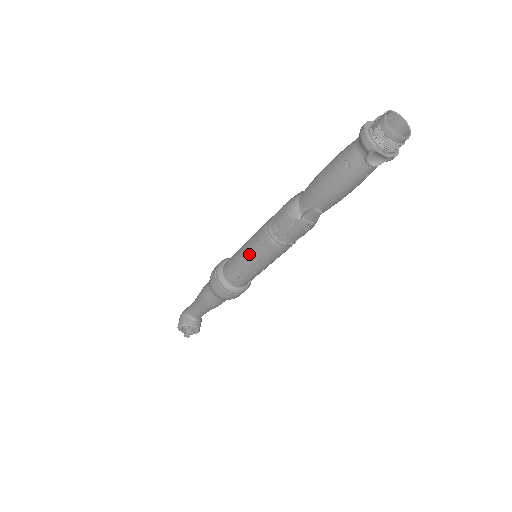
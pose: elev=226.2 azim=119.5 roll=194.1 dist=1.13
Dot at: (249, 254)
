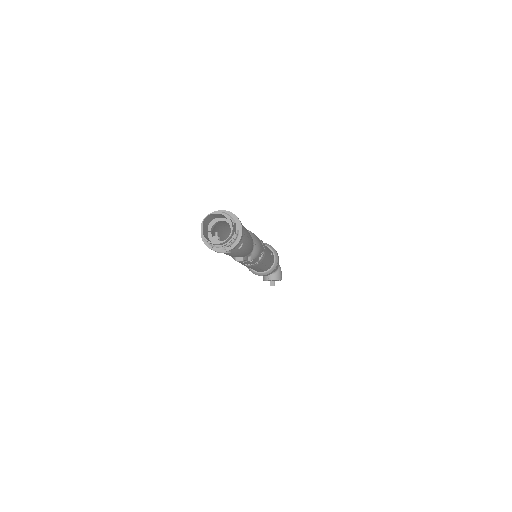
Dot at: occluded
